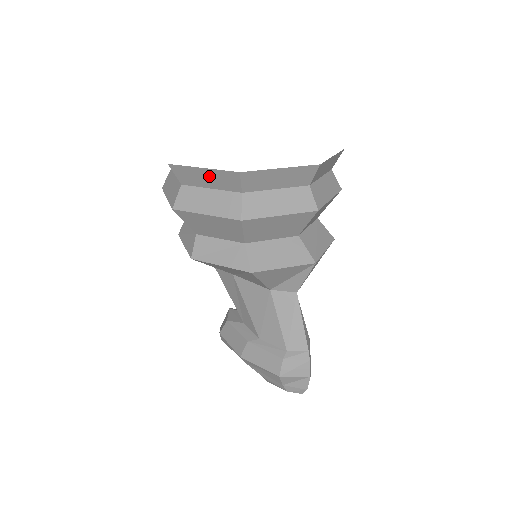
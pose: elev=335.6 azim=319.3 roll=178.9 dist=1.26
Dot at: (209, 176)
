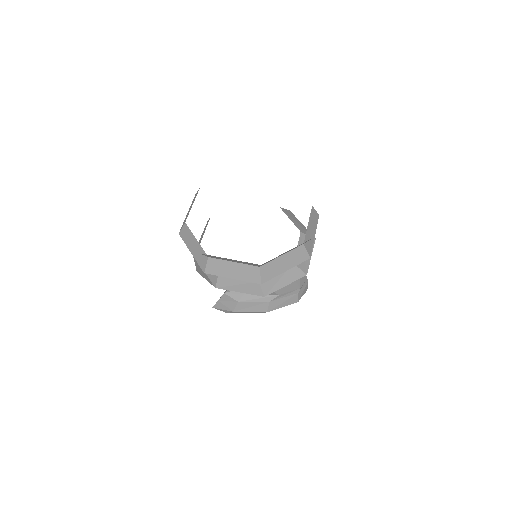
Dot at: occluded
